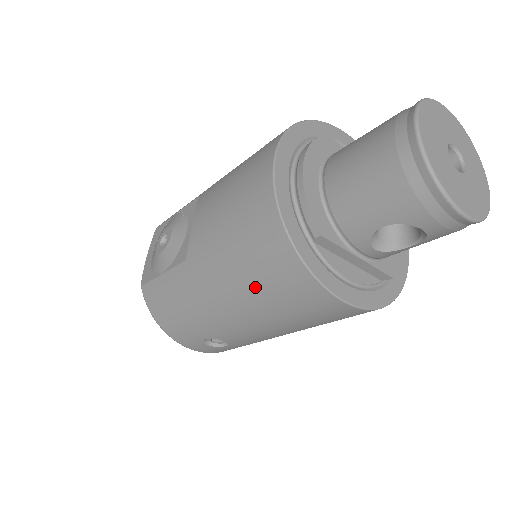
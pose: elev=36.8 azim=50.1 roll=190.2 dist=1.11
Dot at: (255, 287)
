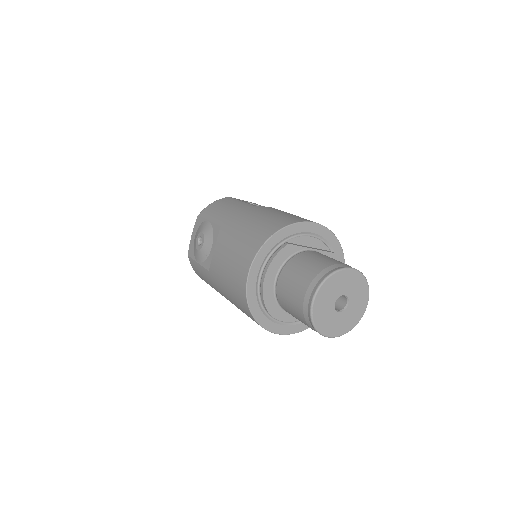
Dot at: (240, 309)
